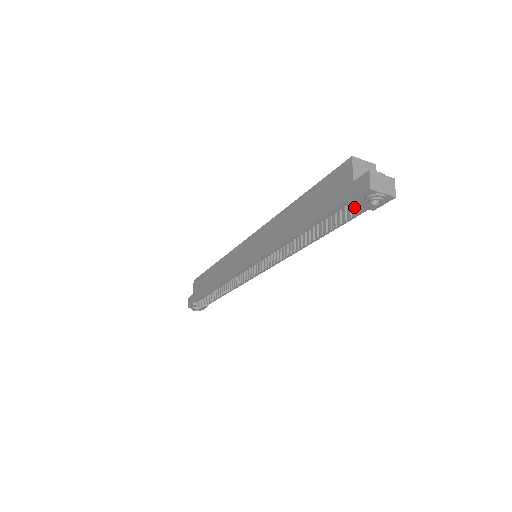
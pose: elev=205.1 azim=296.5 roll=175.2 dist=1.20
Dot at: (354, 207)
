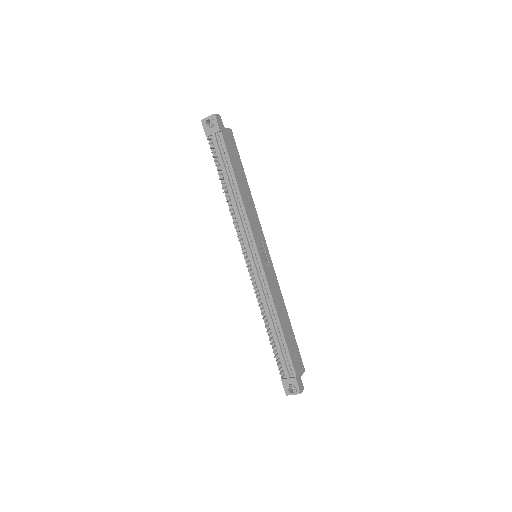
Dot at: (213, 138)
